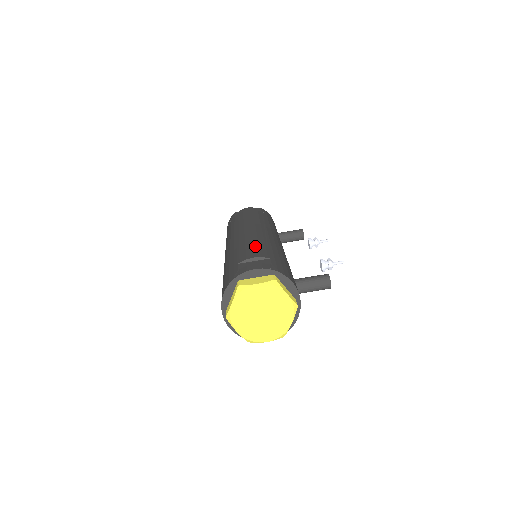
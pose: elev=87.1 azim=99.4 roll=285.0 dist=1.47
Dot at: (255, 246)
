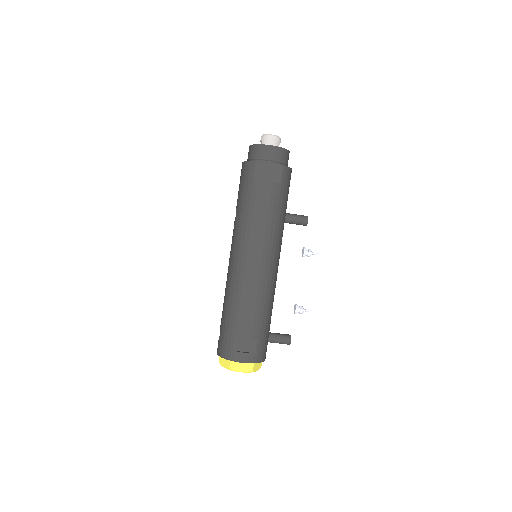
Dot at: (252, 314)
